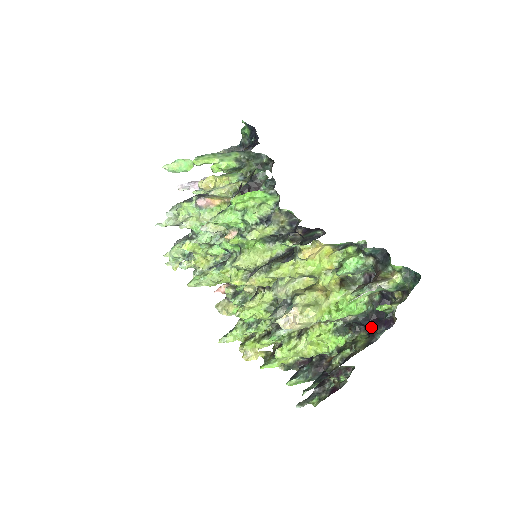
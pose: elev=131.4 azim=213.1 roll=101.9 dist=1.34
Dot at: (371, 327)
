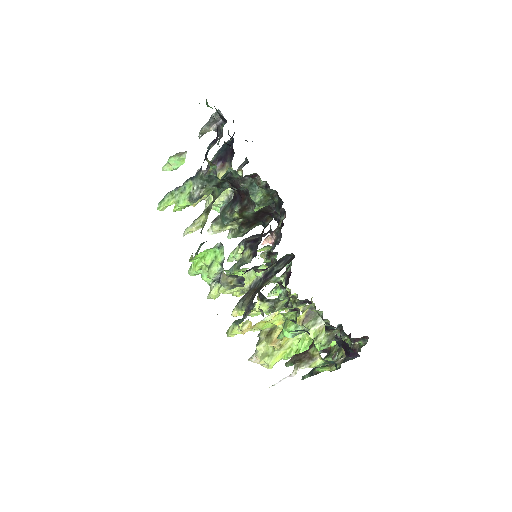
Dot at: occluded
